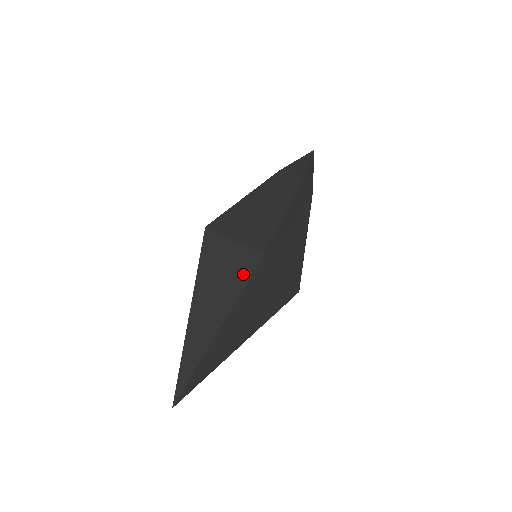
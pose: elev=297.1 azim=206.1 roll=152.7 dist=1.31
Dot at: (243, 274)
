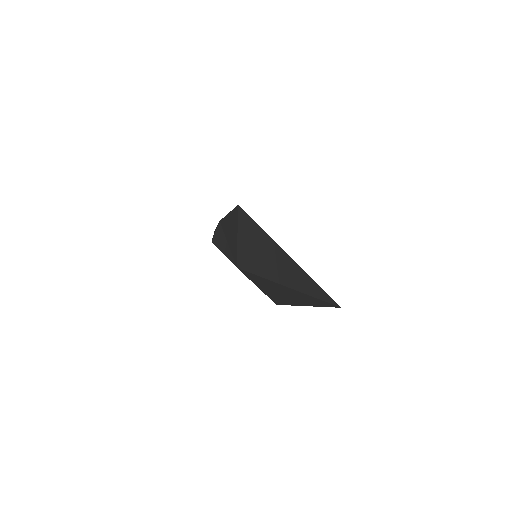
Dot at: occluded
